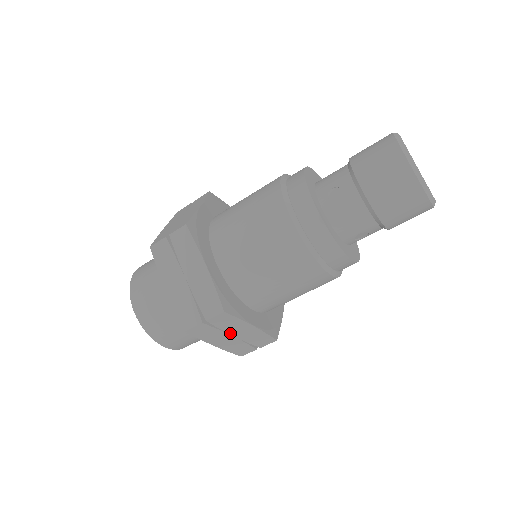
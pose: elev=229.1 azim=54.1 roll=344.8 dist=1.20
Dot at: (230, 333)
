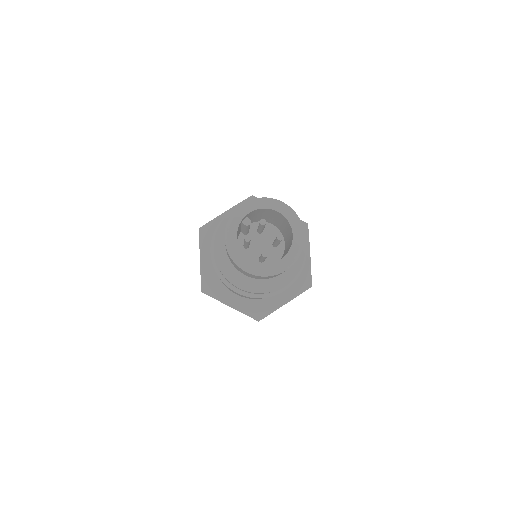
Dot at: occluded
